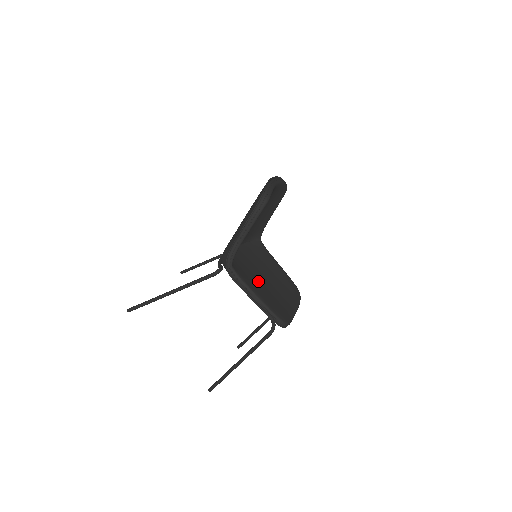
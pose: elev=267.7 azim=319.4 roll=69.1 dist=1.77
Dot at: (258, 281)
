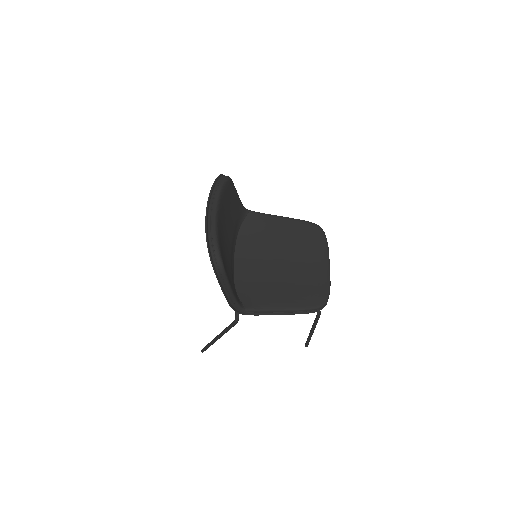
Dot at: (275, 280)
